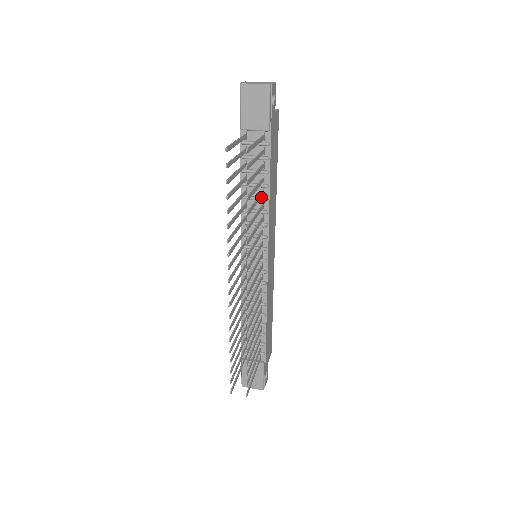
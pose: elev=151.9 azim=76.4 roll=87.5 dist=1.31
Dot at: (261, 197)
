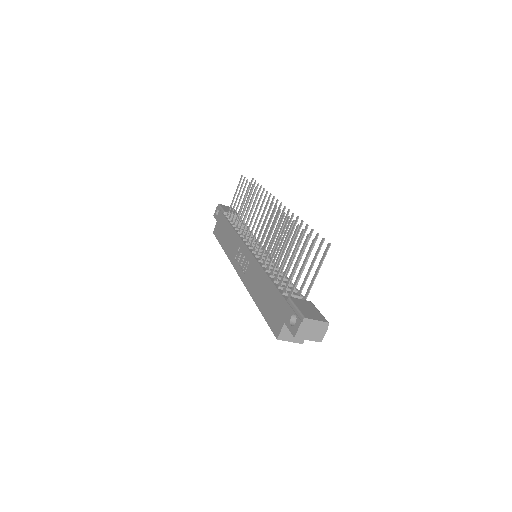
Dot at: occluded
